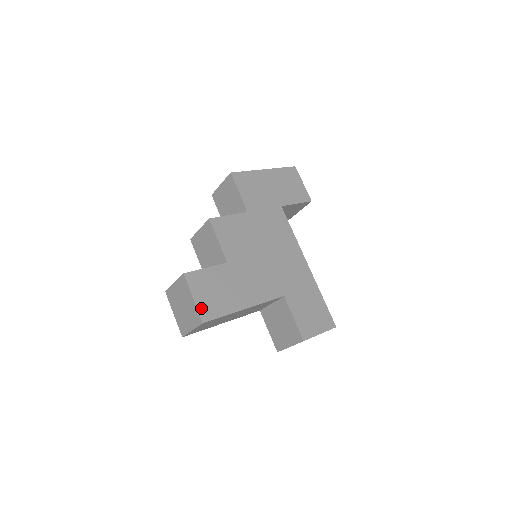
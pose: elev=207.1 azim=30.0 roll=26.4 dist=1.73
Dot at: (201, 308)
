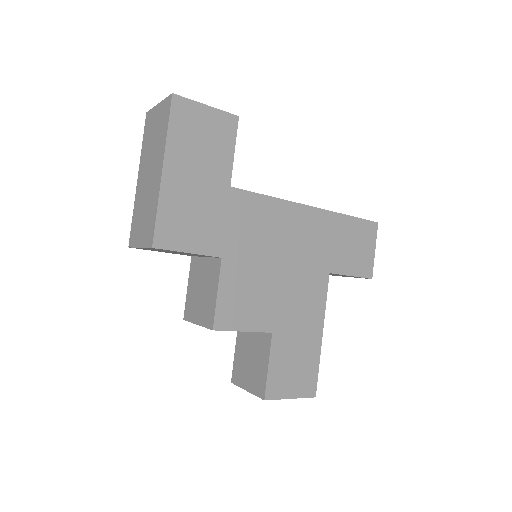
Dot at: (303, 393)
